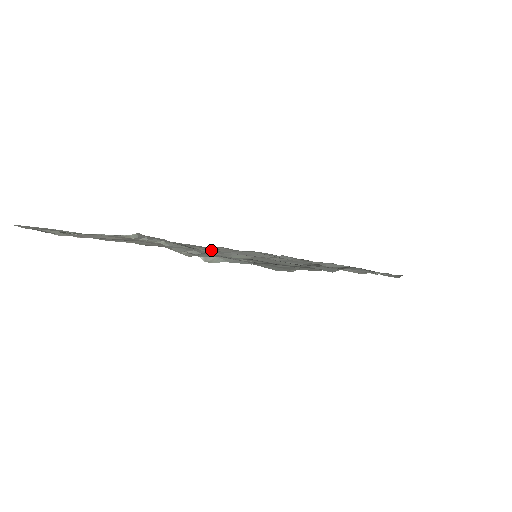
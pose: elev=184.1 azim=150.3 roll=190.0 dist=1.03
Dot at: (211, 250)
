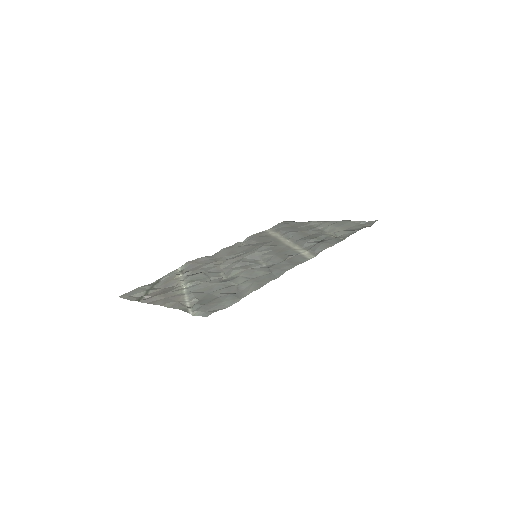
Dot at: (226, 264)
